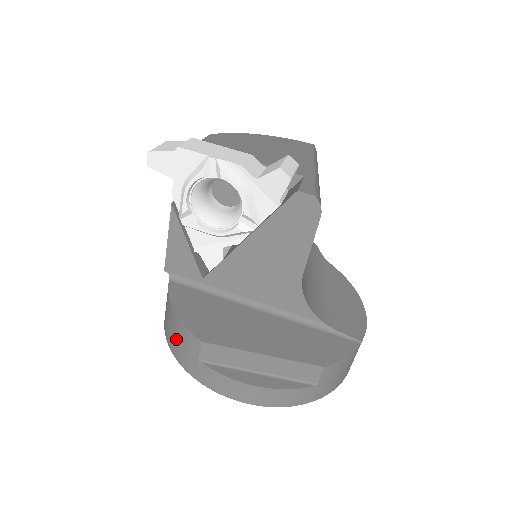
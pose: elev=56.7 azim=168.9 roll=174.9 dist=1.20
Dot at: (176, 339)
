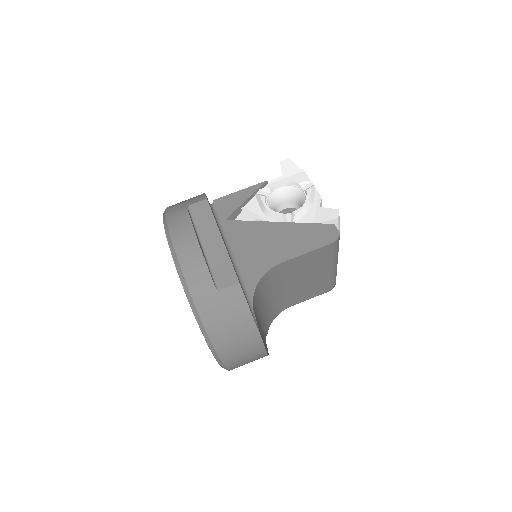
Dot at: (185, 200)
